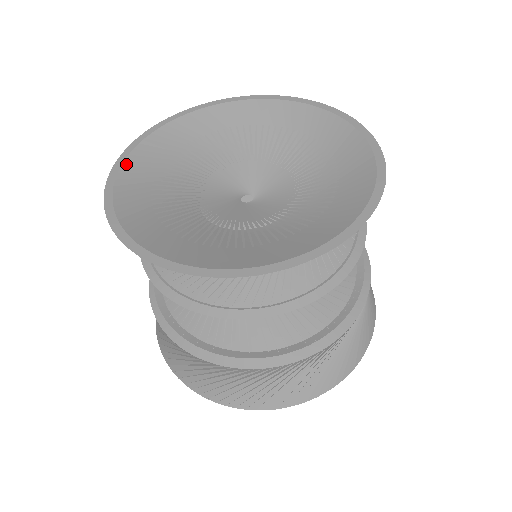
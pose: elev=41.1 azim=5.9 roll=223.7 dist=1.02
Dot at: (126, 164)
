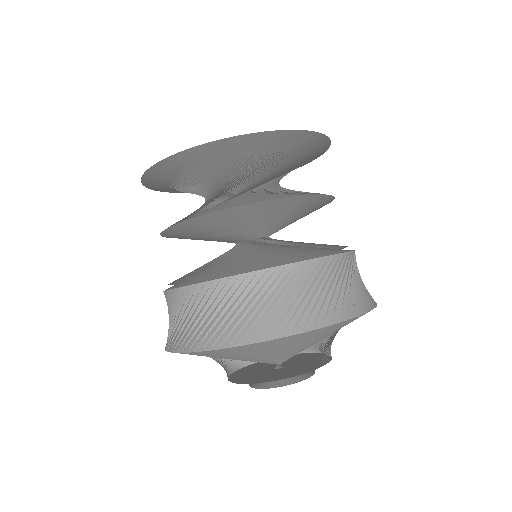
Dot at: occluded
